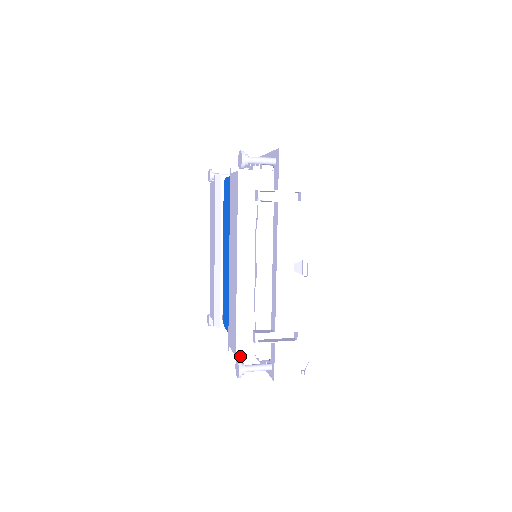
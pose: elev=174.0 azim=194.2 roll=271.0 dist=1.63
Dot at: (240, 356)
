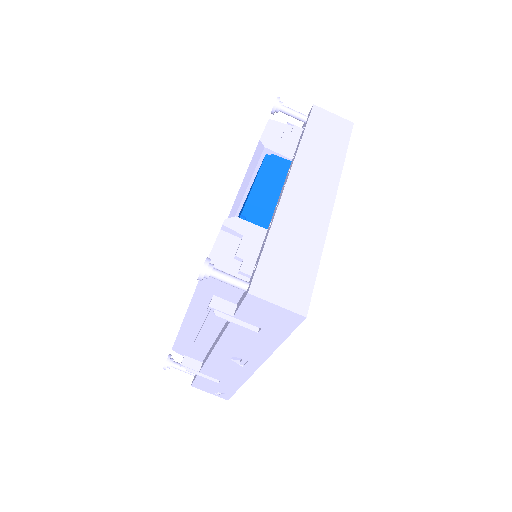
Dot at: (175, 351)
